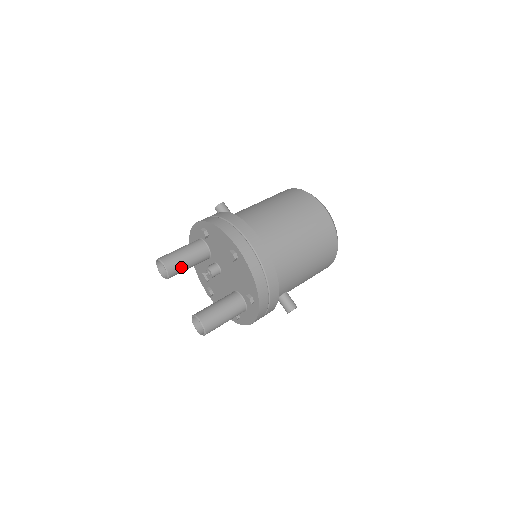
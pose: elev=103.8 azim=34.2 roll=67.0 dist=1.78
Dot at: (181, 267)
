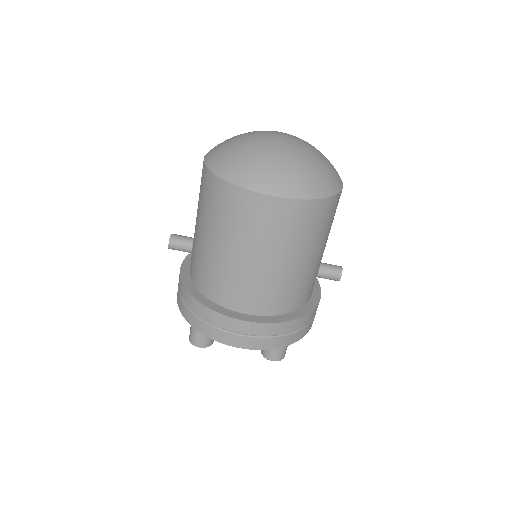
Dot at: occluded
